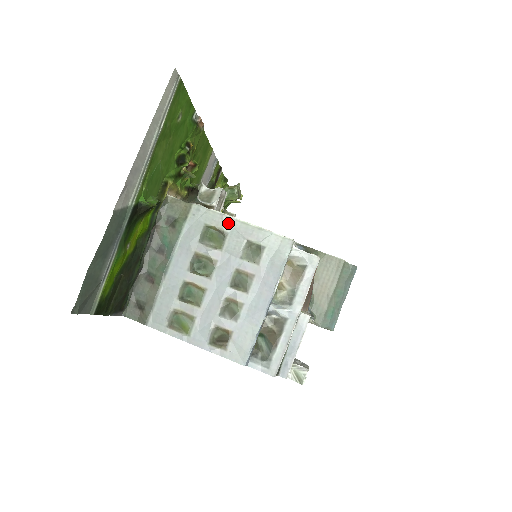
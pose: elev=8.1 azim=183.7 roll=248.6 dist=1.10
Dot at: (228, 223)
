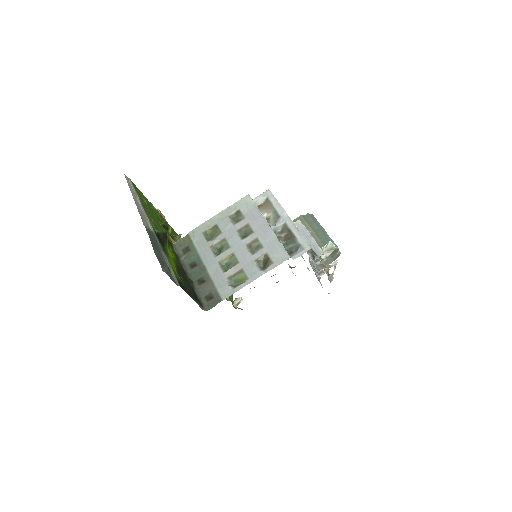
Dot at: (212, 221)
